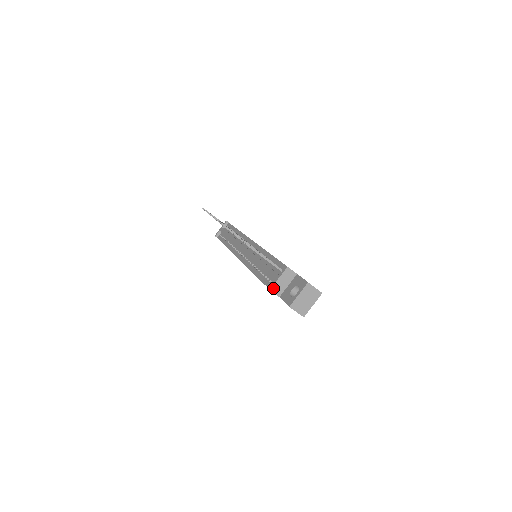
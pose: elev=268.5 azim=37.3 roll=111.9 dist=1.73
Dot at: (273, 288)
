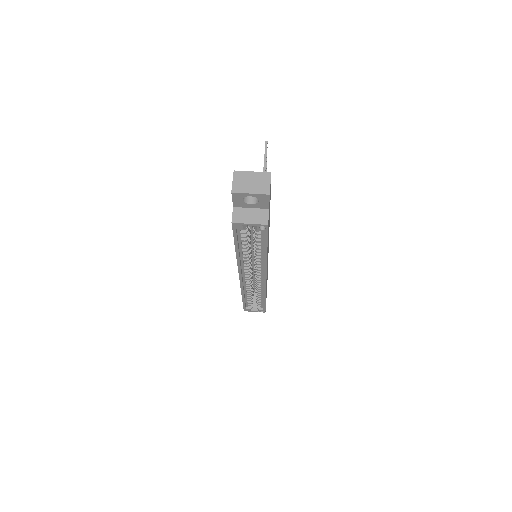
Dot at: occluded
